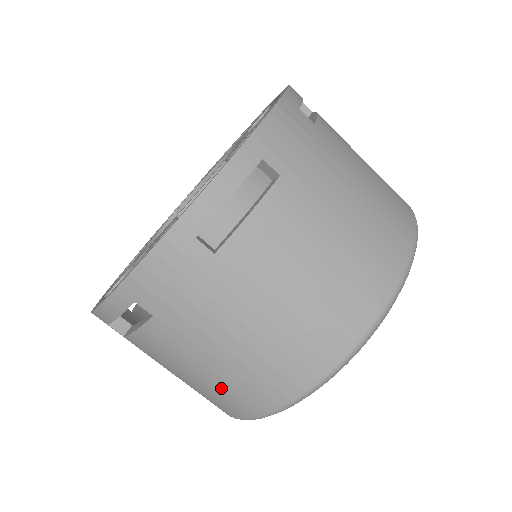
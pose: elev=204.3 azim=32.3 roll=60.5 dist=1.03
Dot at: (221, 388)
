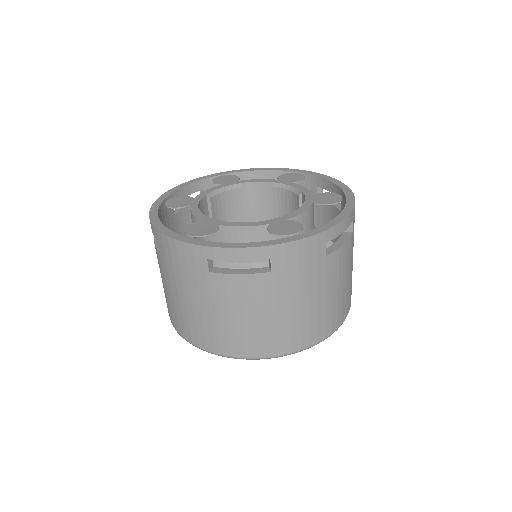
Dot at: (257, 331)
